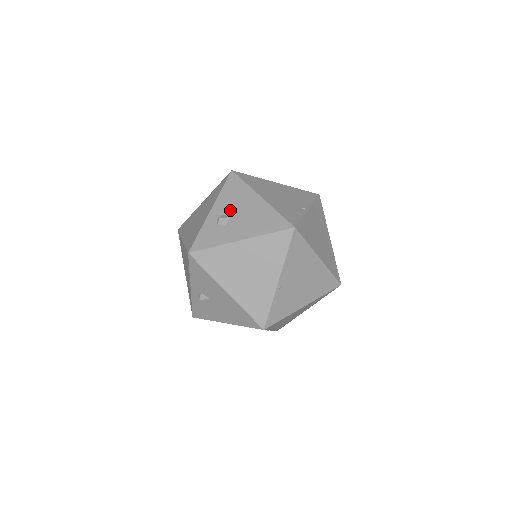
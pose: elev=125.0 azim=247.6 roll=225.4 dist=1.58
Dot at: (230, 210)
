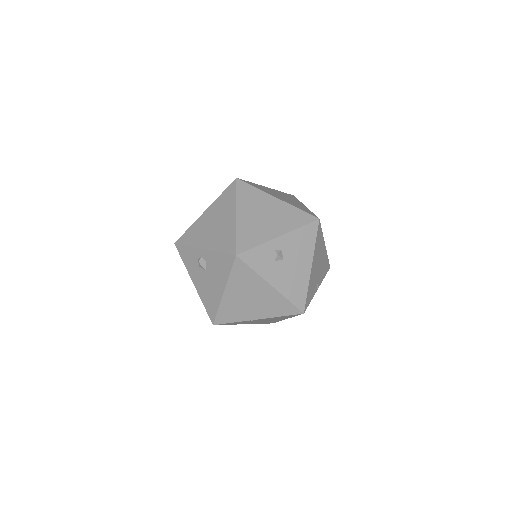
Dot at: (288, 253)
